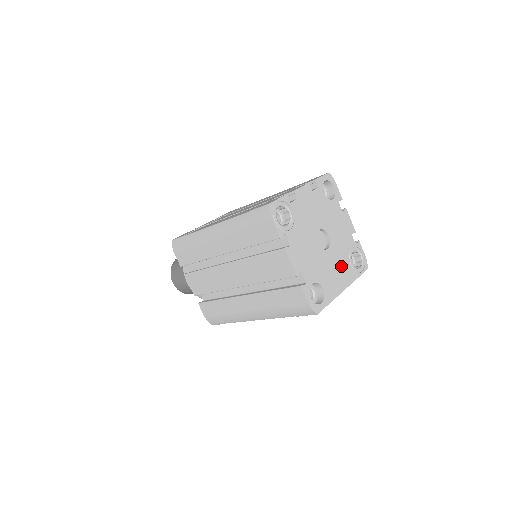
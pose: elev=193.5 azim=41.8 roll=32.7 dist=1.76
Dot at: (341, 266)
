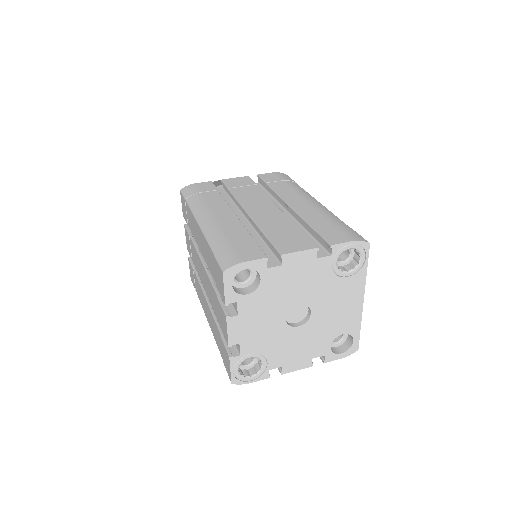
Dot at: (339, 296)
